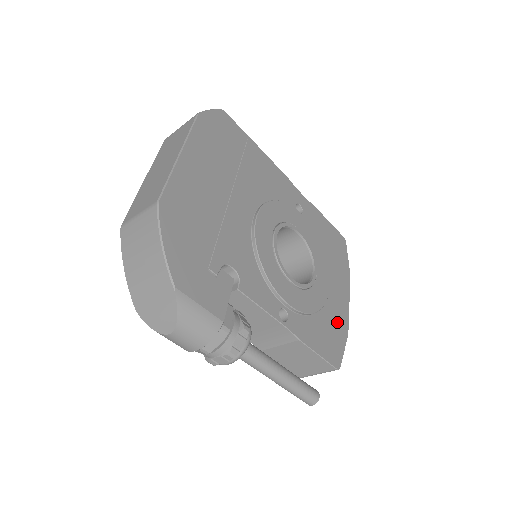
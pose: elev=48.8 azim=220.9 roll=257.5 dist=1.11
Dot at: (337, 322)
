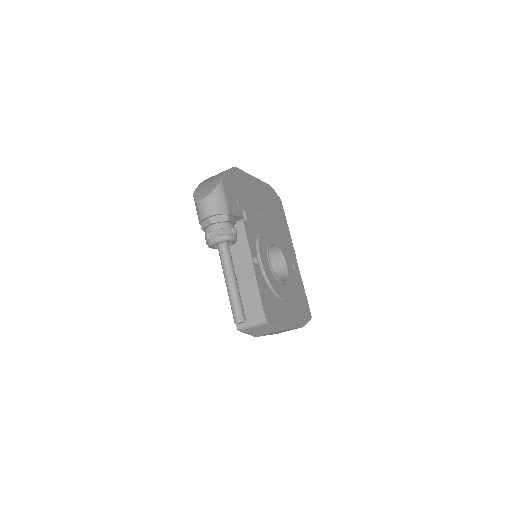
Dot at: (280, 315)
